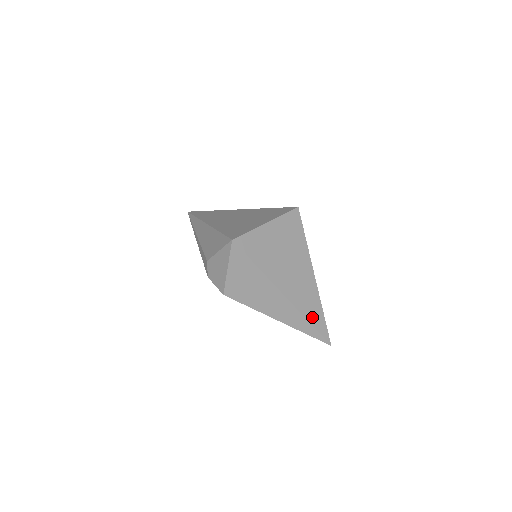
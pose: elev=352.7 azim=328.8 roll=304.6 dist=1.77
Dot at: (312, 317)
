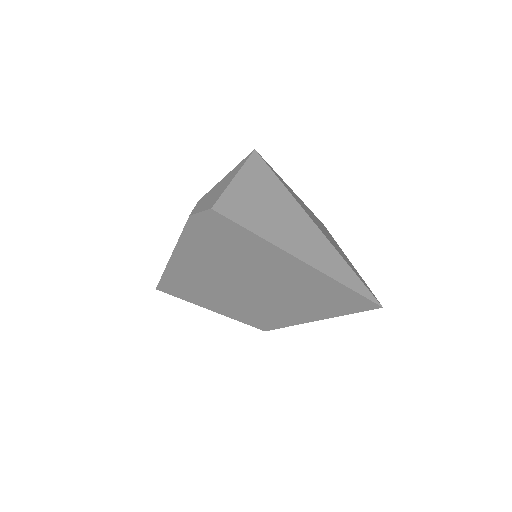
Dot at: occluded
